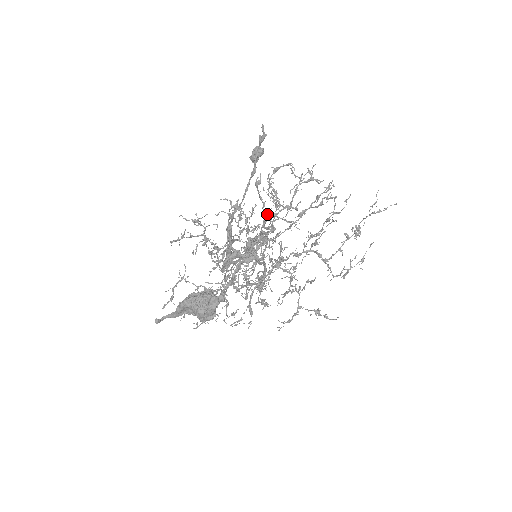
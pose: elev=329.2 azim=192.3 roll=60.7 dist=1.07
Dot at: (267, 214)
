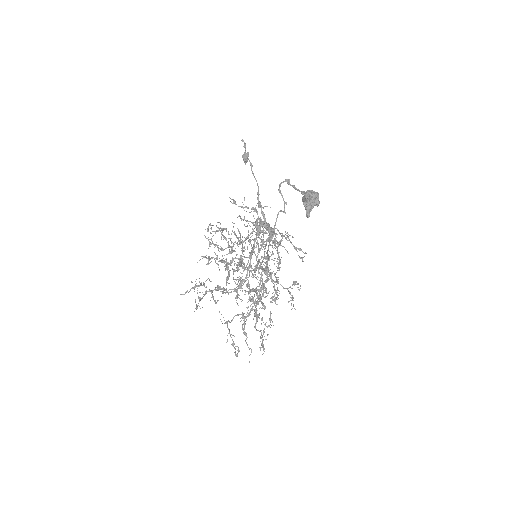
Dot at: (254, 208)
